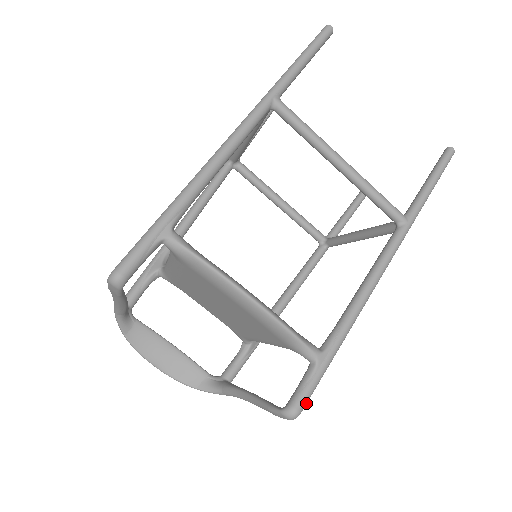
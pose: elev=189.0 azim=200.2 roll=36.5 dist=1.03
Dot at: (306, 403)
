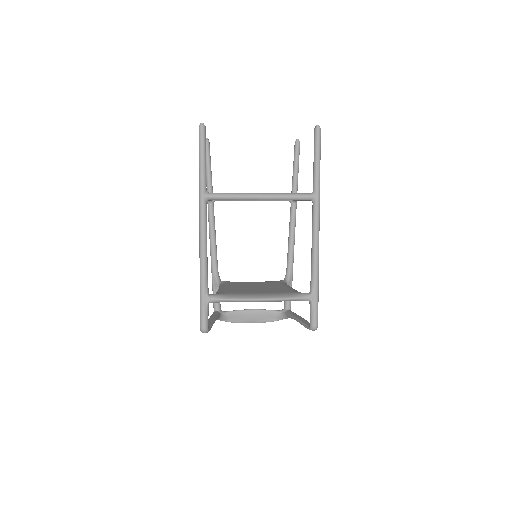
Dot at: (317, 320)
